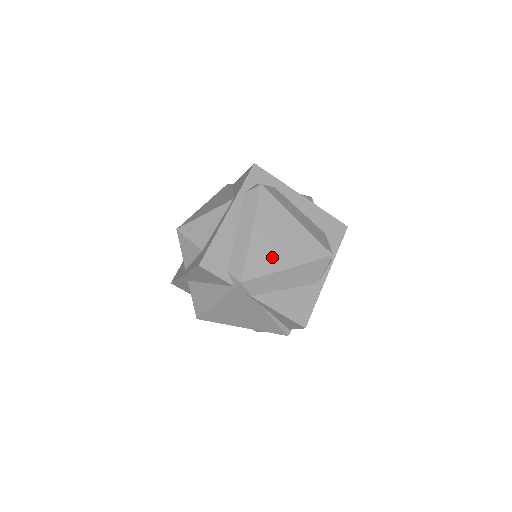
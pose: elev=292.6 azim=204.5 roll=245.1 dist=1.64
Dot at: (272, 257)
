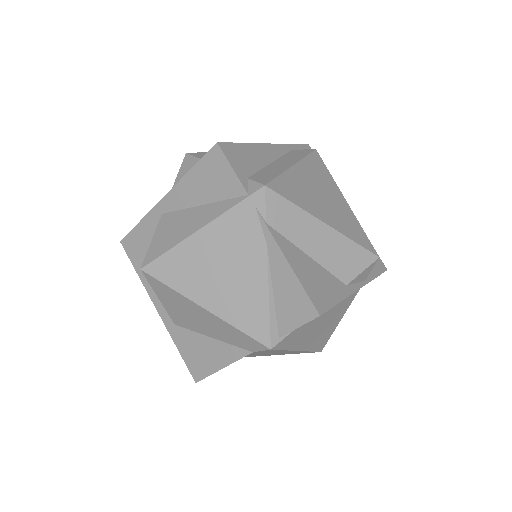
Dot at: (310, 199)
